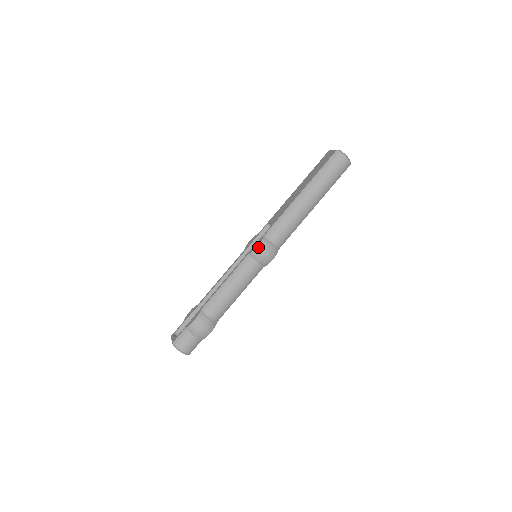
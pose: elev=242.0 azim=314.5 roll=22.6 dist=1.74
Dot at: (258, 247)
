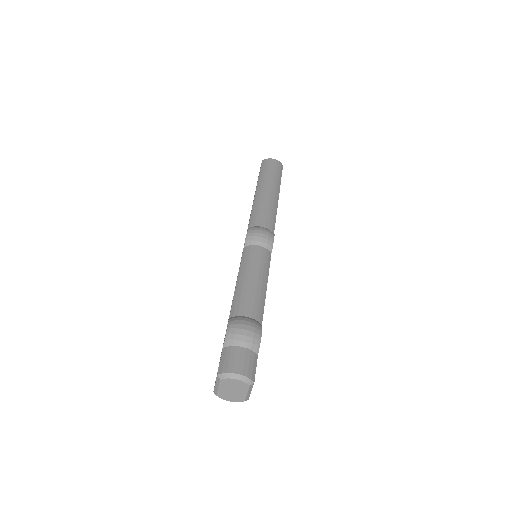
Dot at: (248, 232)
